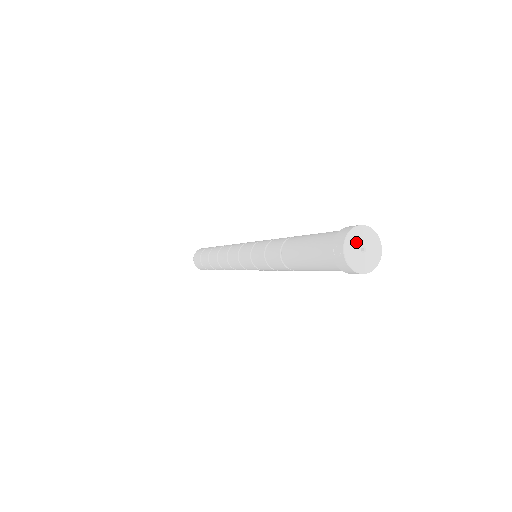
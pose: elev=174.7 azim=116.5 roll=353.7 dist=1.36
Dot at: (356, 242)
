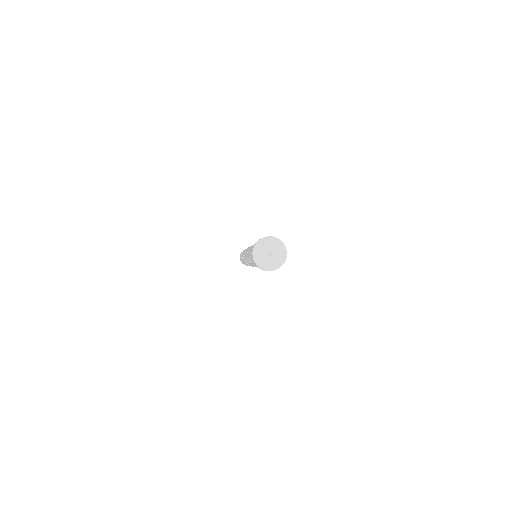
Dot at: (263, 249)
